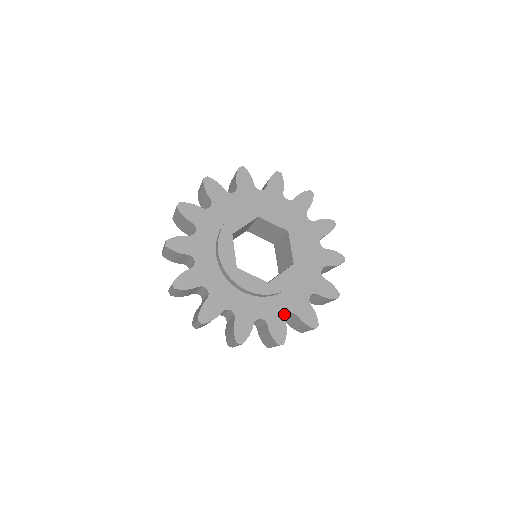
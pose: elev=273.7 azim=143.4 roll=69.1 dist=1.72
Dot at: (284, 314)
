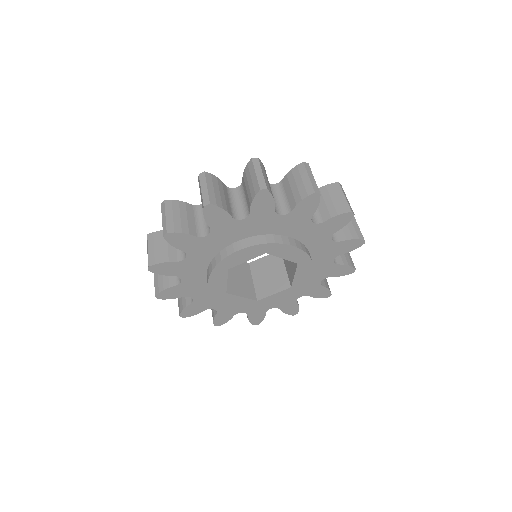
Dot at: (267, 309)
